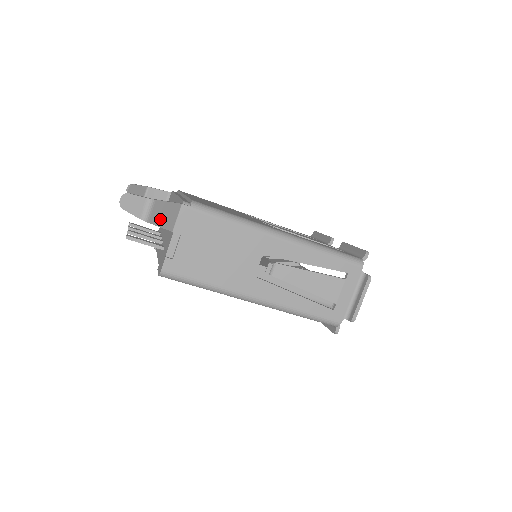
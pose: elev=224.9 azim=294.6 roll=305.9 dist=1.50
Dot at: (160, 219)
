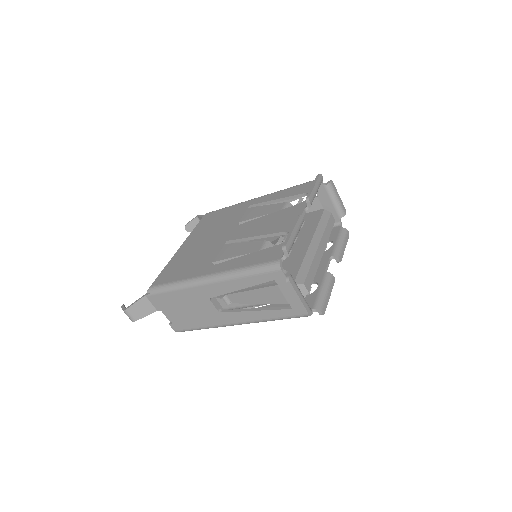
Dot at: (141, 313)
